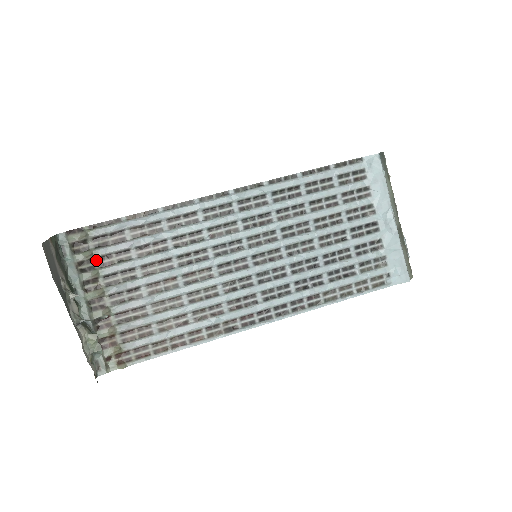
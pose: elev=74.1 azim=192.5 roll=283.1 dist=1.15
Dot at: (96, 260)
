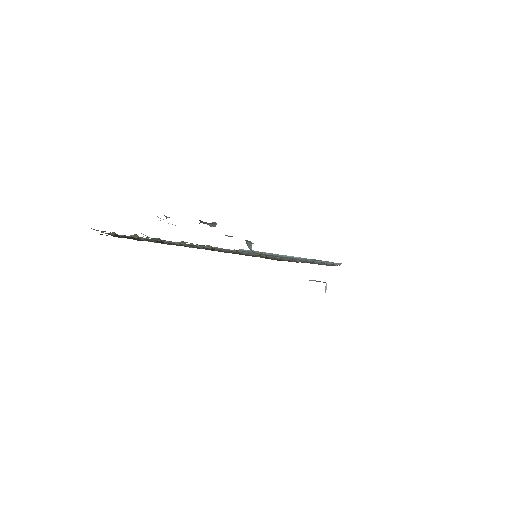
Dot at: occluded
